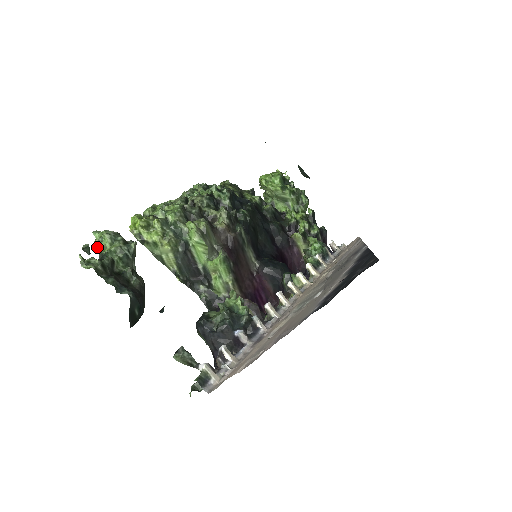
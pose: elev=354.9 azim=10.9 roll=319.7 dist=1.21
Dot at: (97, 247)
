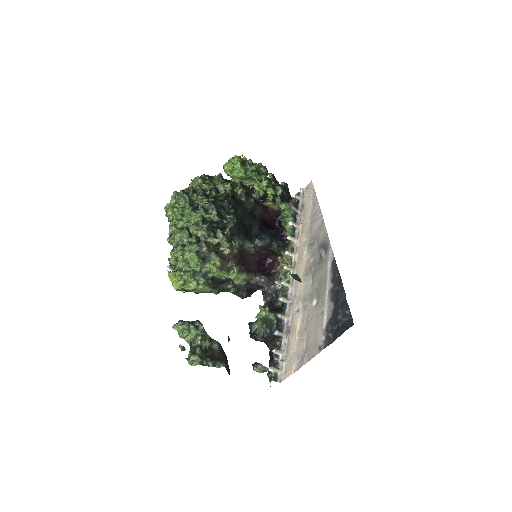
Dot at: (183, 338)
